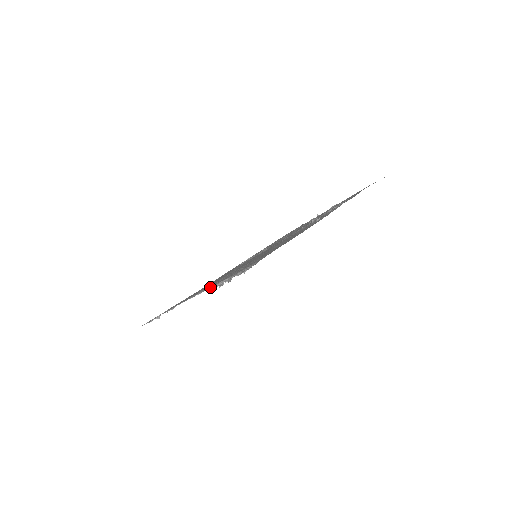
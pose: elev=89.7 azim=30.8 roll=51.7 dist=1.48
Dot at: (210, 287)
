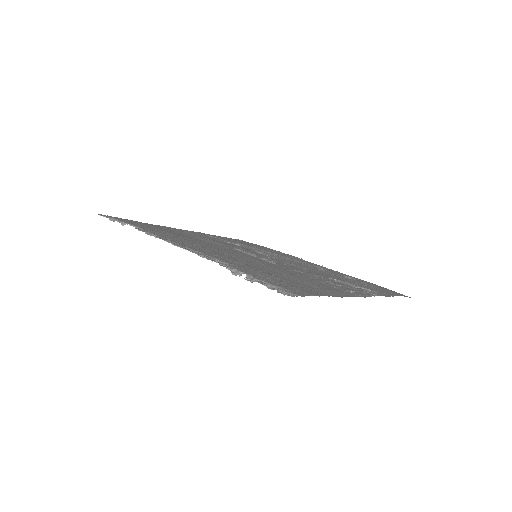
Dot at: (222, 264)
